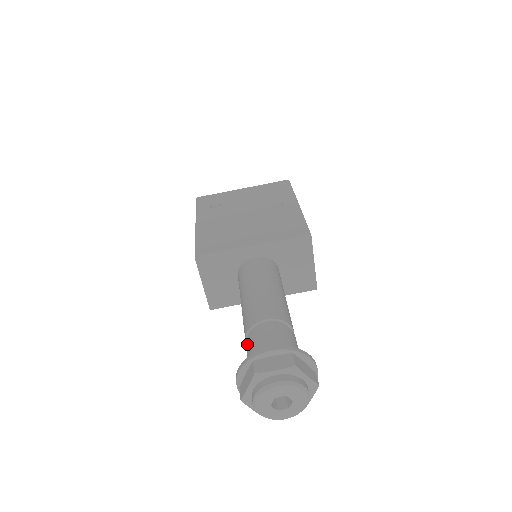
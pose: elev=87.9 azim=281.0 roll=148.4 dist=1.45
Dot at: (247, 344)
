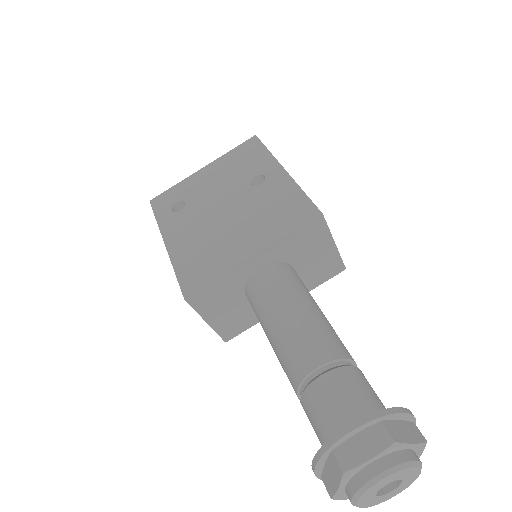
Dot at: (305, 408)
